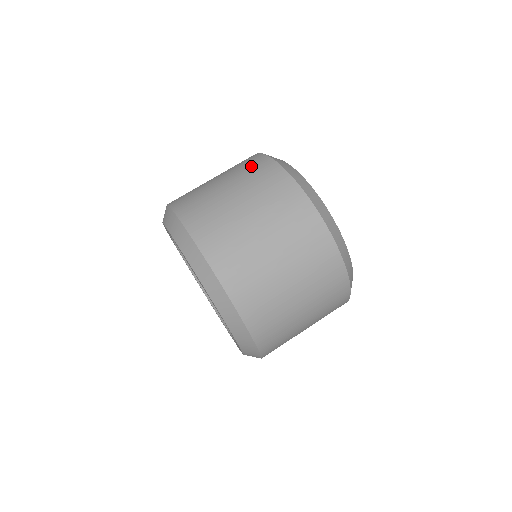
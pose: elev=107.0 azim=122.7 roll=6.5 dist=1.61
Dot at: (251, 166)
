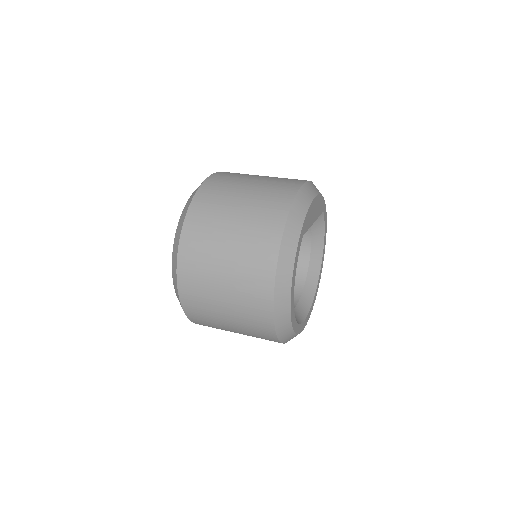
Dot at: occluded
